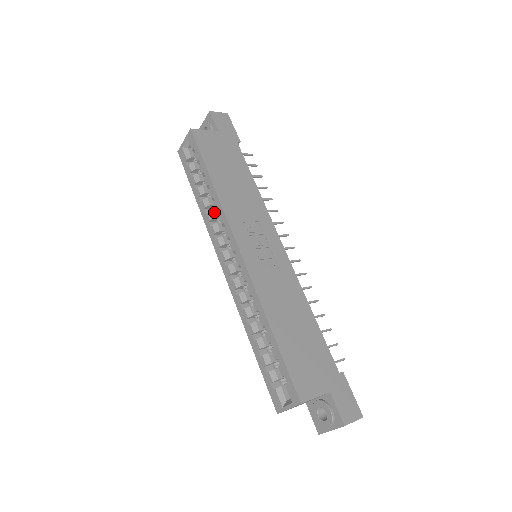
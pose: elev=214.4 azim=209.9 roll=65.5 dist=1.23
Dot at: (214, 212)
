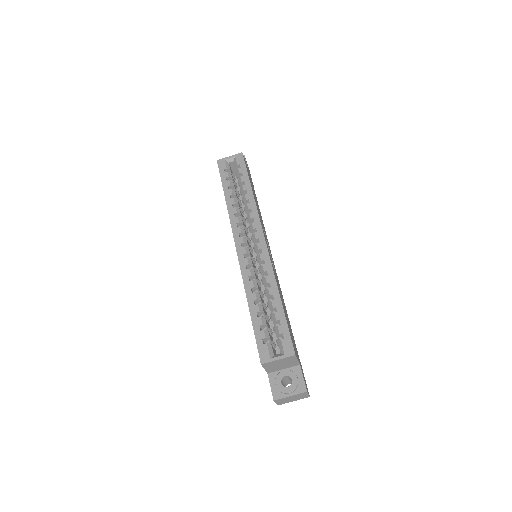
Dot at: (240, 210)
